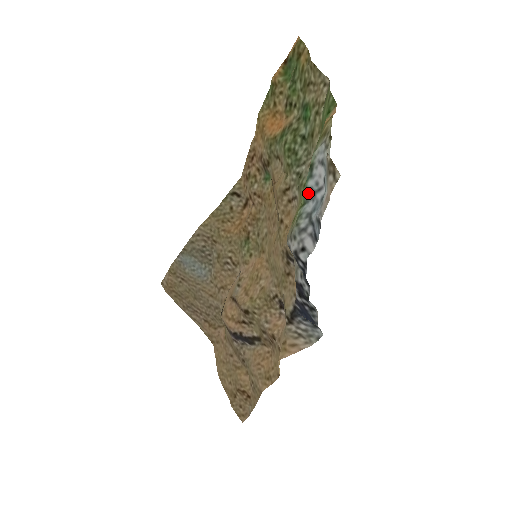
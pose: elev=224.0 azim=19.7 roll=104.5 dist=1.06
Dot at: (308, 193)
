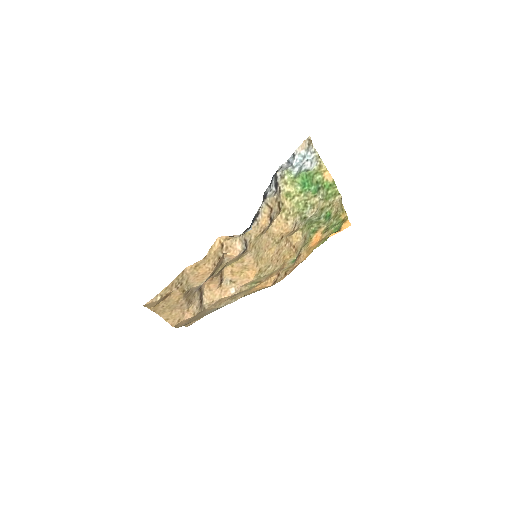
Dot at: (300, 171)
